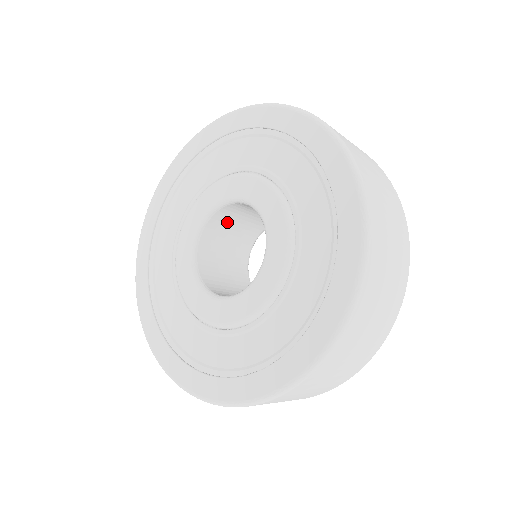
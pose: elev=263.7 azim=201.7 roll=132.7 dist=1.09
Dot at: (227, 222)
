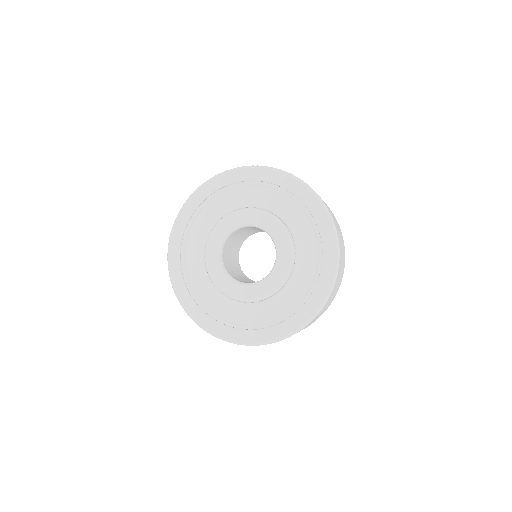
Dot at: occluded
